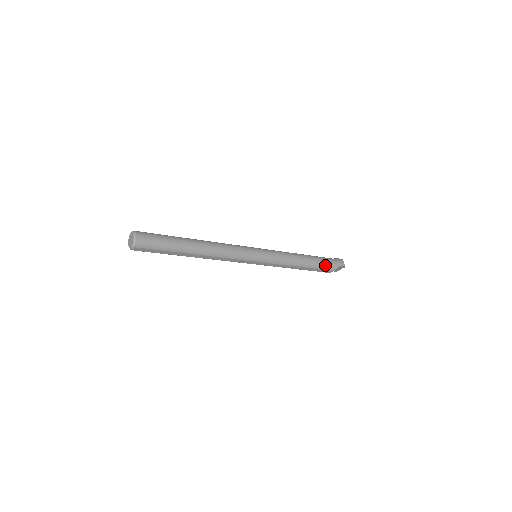
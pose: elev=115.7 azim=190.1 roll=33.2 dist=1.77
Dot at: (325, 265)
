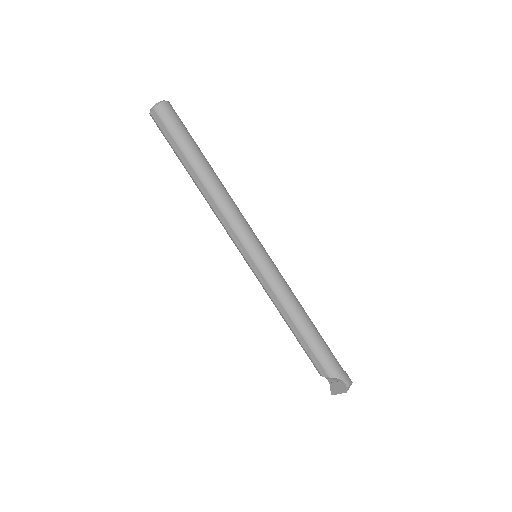
Dot at: (324, 355)
